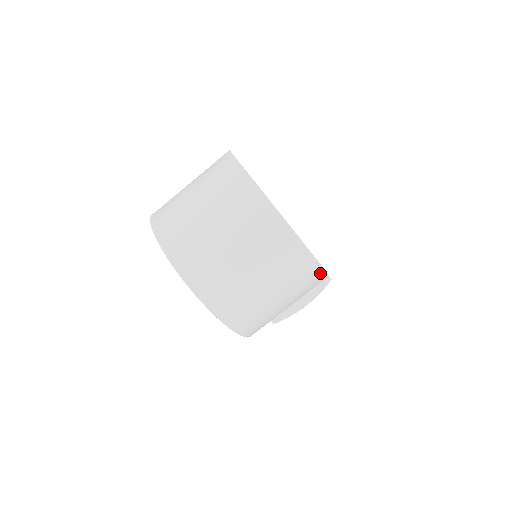
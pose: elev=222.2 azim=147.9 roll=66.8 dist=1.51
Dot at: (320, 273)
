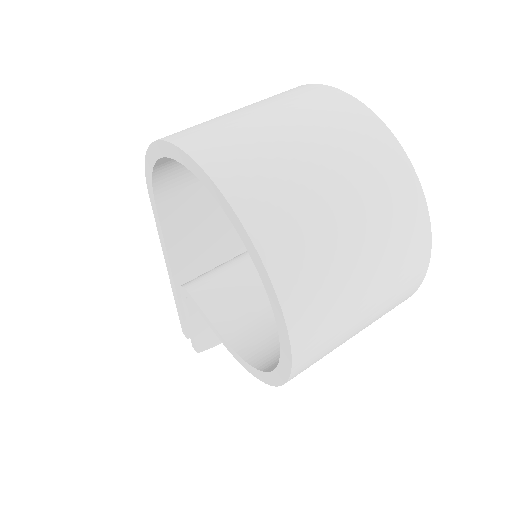
Dot at: occluded
